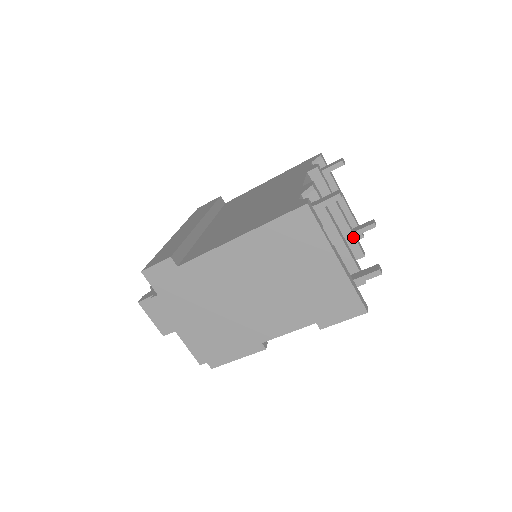
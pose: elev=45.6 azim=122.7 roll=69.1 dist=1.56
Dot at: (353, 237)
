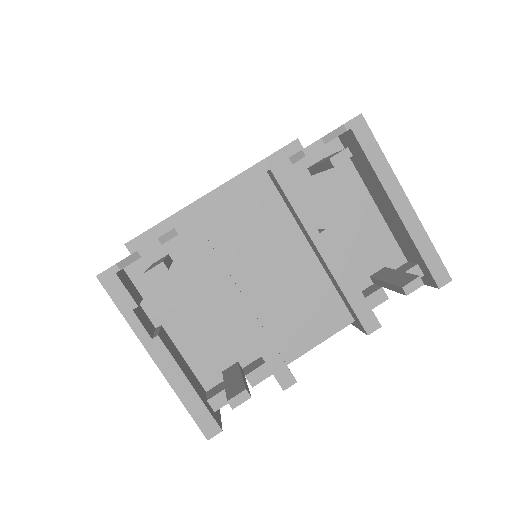
Dot at: (345, 297)
